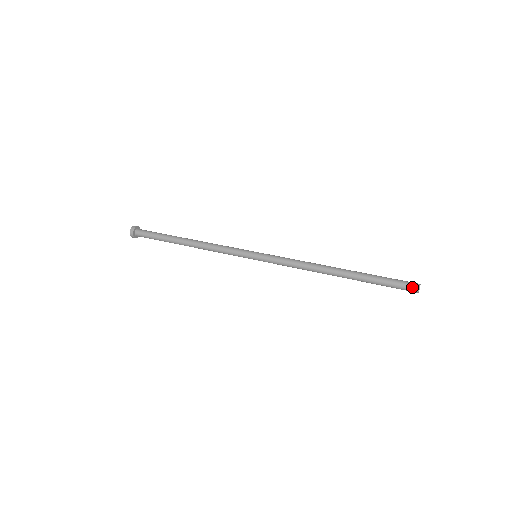
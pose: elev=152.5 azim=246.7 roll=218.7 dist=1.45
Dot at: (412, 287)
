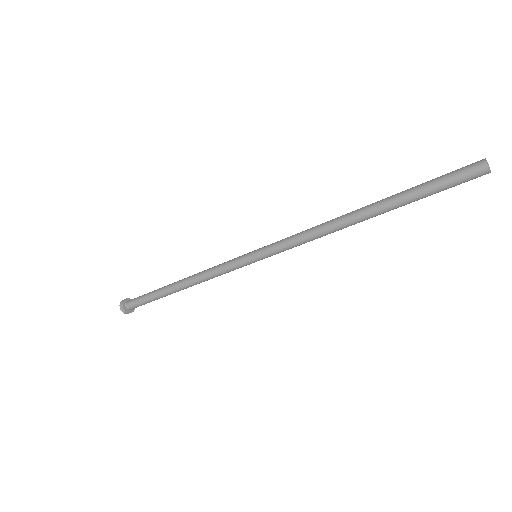
Dot at: (473, 164)
